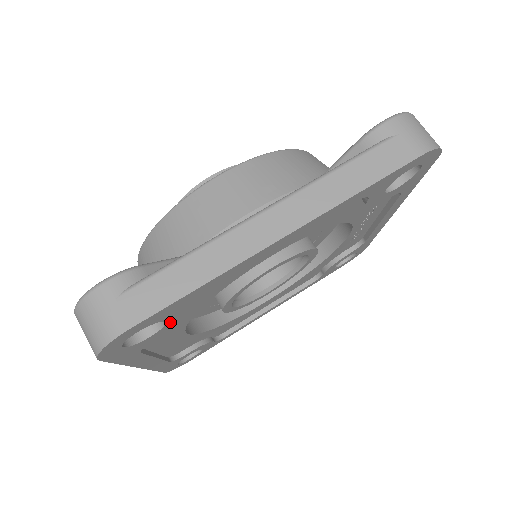
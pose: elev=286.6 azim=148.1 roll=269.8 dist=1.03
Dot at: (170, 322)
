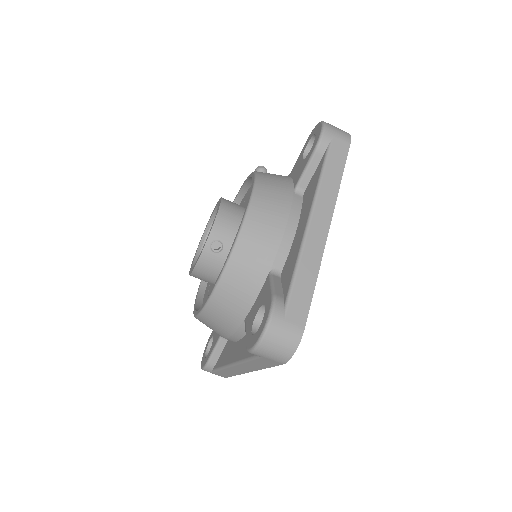
Dot at: occluded
